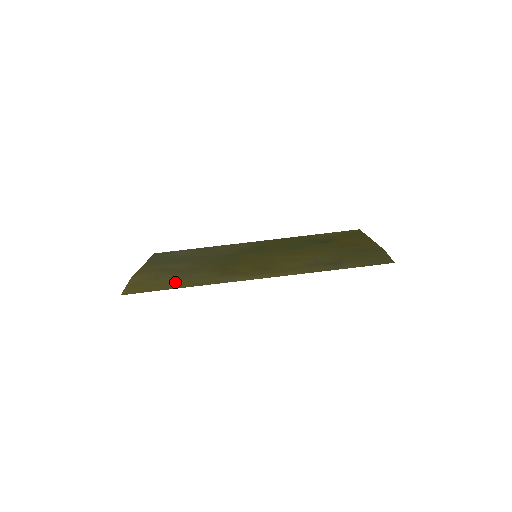
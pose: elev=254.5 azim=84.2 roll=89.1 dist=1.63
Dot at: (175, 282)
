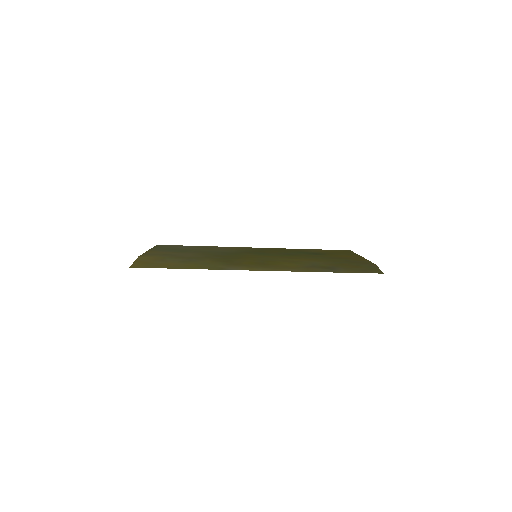
Dot at: (181, 264)
